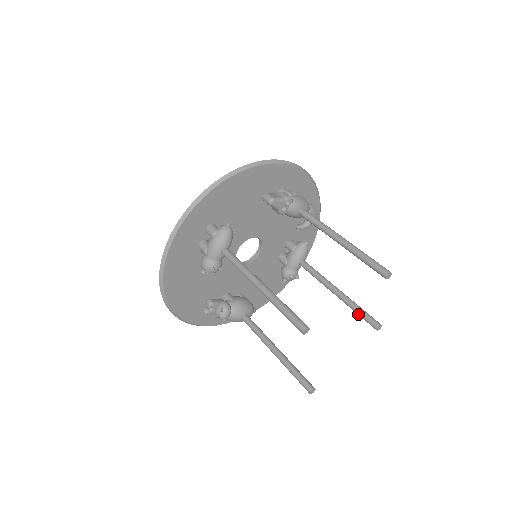
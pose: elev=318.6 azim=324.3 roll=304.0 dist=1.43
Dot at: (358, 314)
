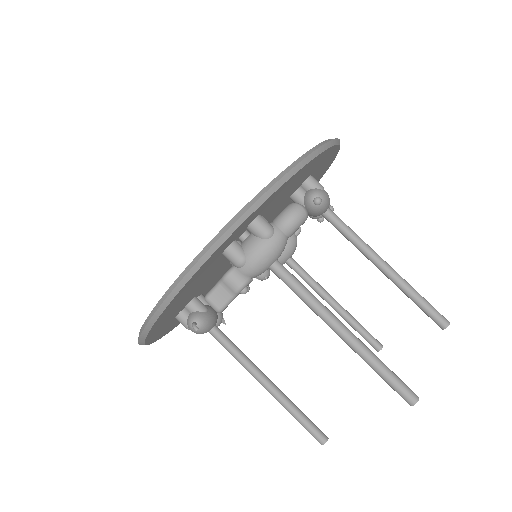
Dot at: (416, 303)
